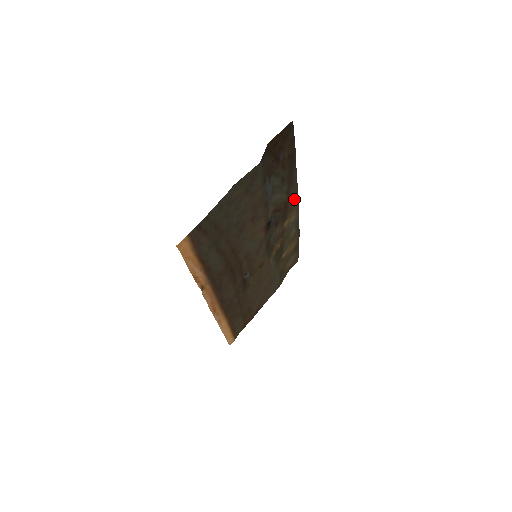
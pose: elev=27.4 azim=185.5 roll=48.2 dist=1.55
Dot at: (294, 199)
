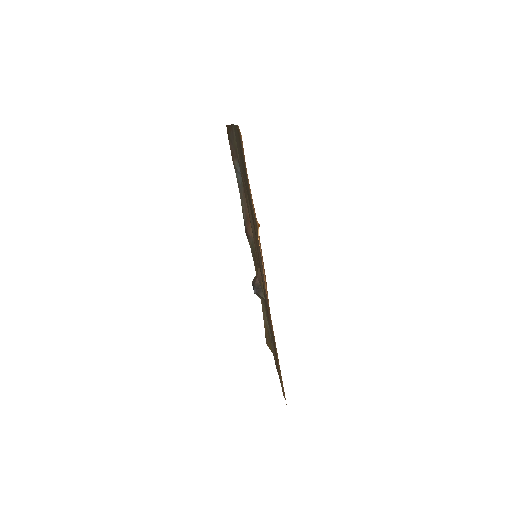
Dot at: occluded
